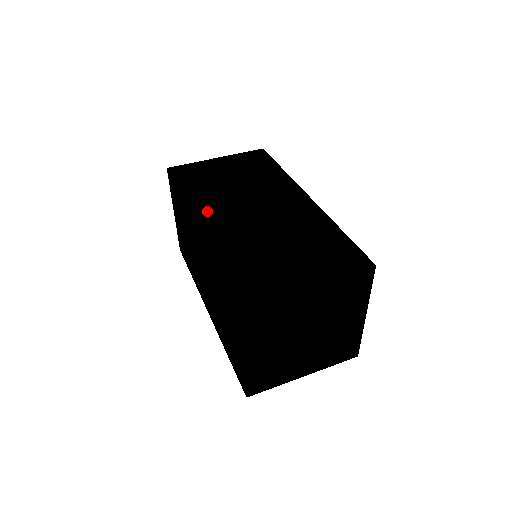
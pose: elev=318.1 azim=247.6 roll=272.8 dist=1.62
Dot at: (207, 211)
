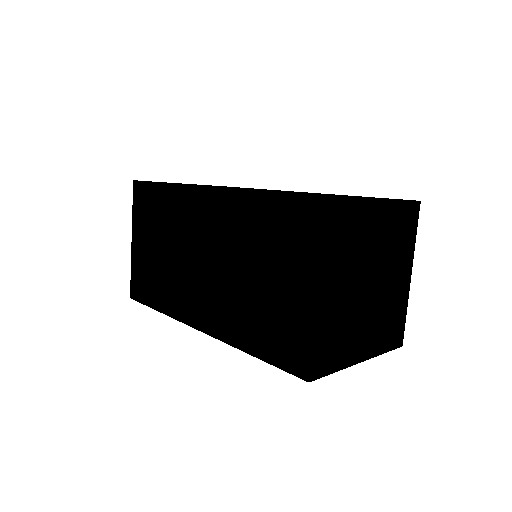
Dot at: occluded
